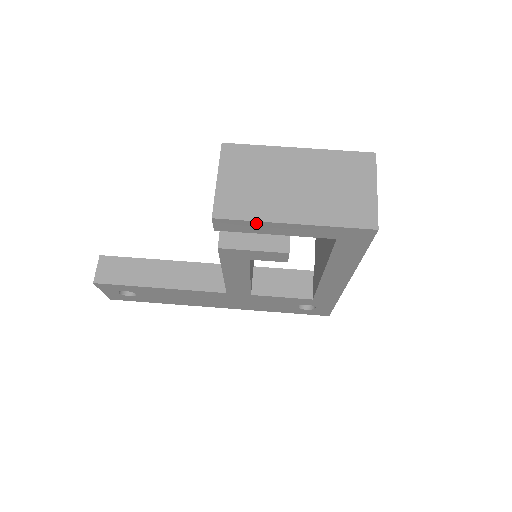
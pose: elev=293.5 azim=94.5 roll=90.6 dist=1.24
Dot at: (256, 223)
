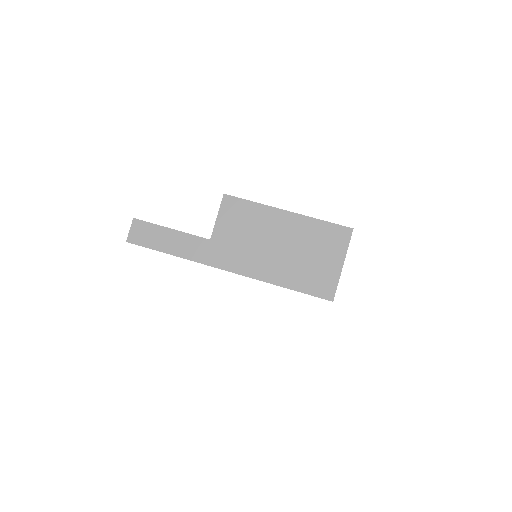
Dot at: occluded
